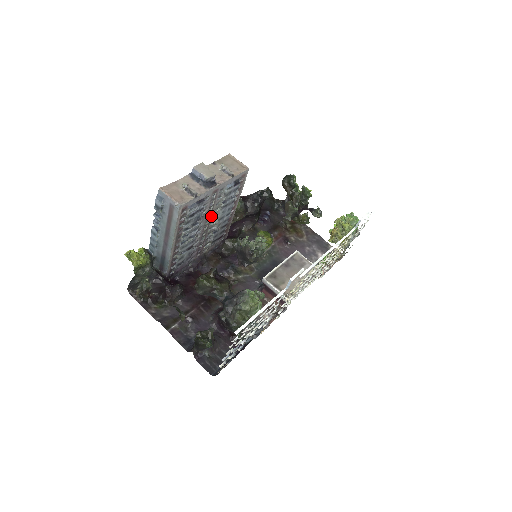
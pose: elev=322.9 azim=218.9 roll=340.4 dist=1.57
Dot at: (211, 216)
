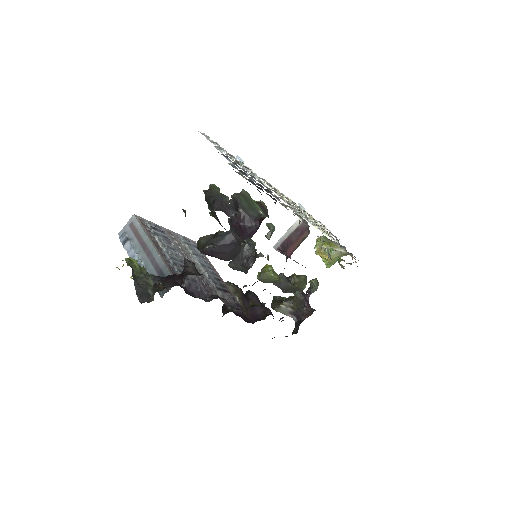
Dot at: (187, 256)
